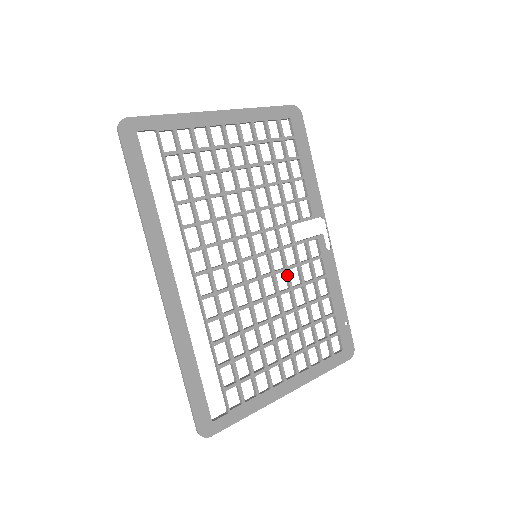
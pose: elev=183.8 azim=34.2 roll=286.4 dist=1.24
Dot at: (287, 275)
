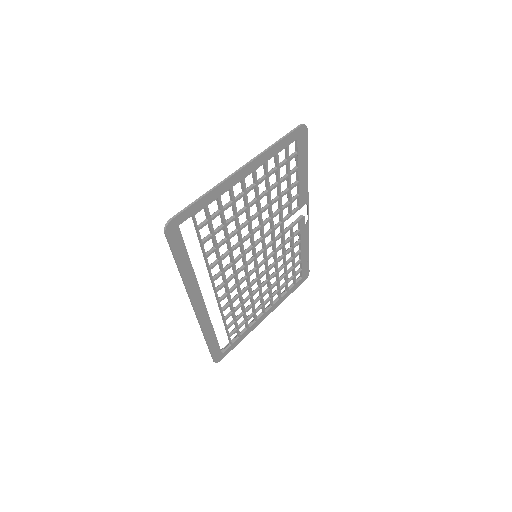
Dot at: (275, 257)
